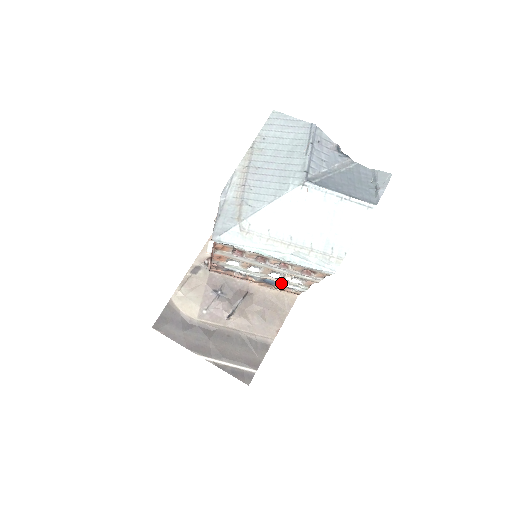
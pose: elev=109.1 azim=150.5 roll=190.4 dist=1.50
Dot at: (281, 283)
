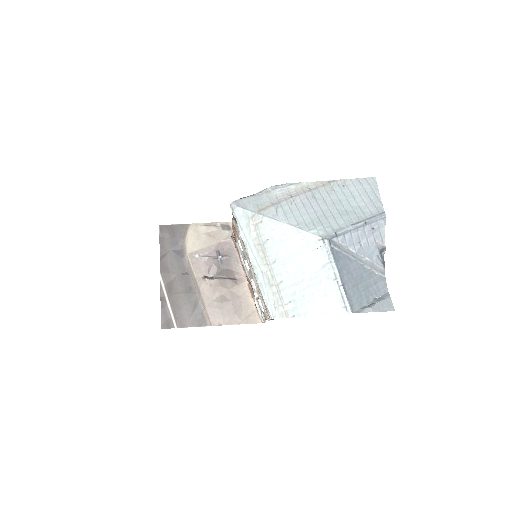
Dot at: occluded
